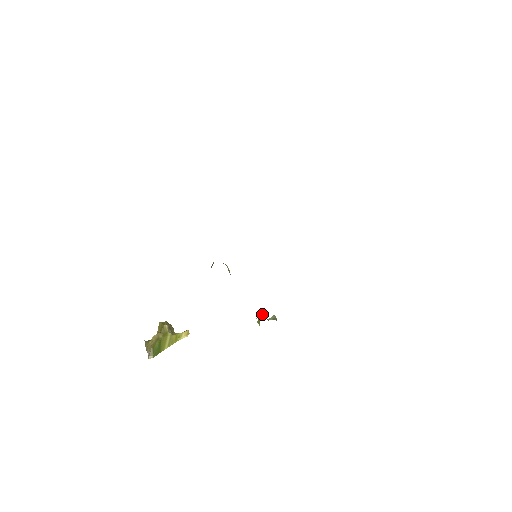
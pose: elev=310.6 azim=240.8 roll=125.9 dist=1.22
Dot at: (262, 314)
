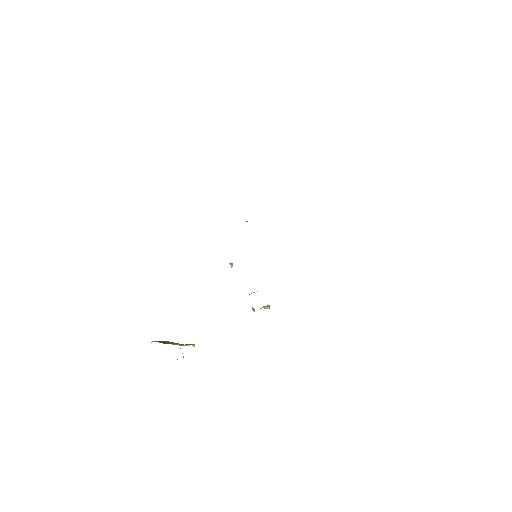
Dot at: occluded
